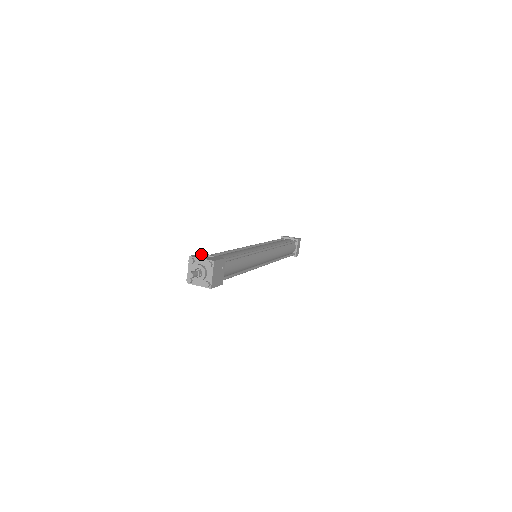
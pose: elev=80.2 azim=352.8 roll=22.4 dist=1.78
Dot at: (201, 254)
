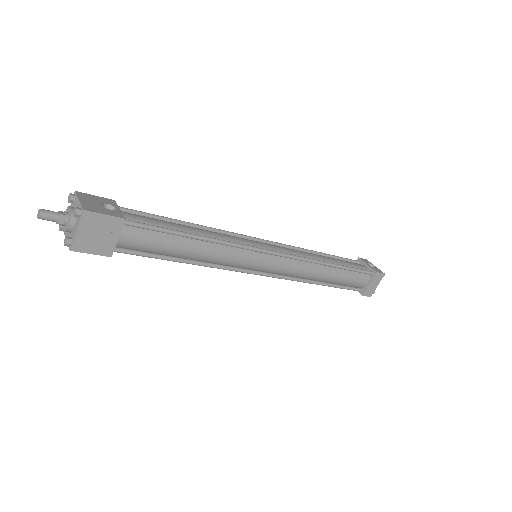
Dot at: (105, 199)
